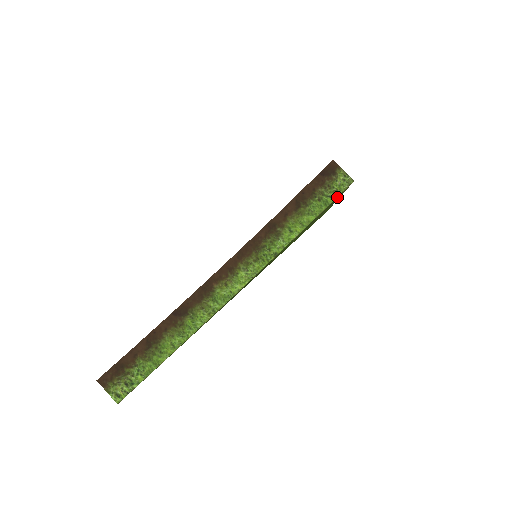
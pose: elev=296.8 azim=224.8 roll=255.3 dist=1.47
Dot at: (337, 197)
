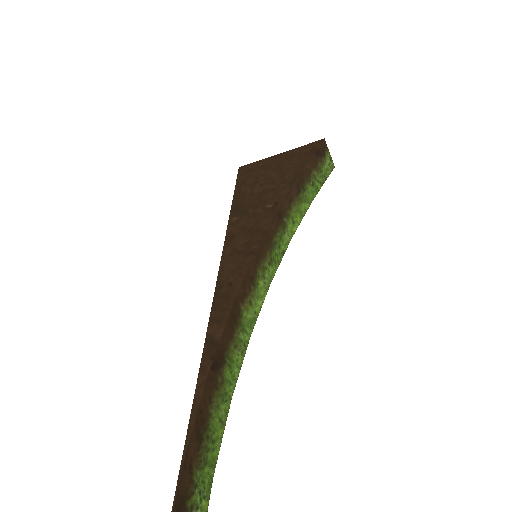
Dot at: (321, 183)
